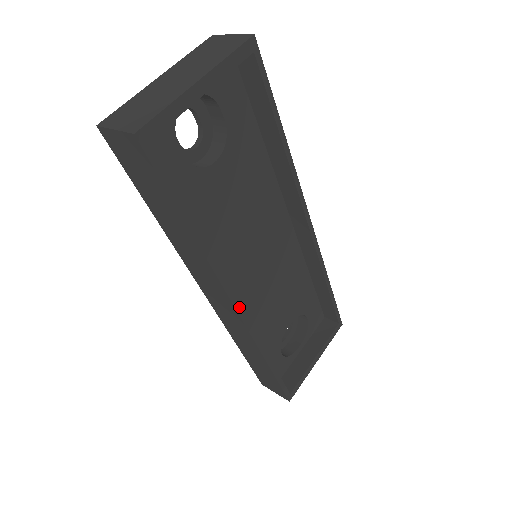
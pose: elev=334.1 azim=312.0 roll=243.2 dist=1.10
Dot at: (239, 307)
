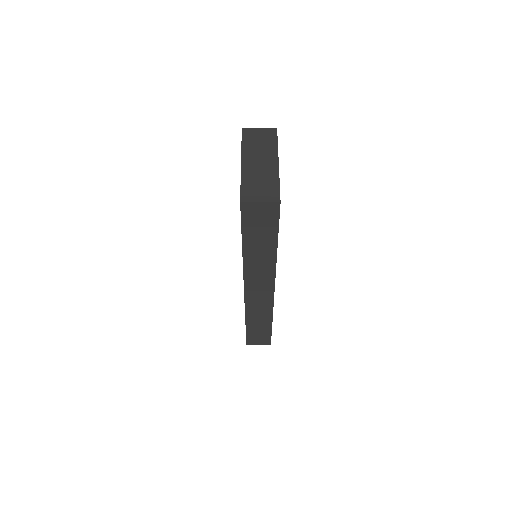
Dot at: (274, 288)
